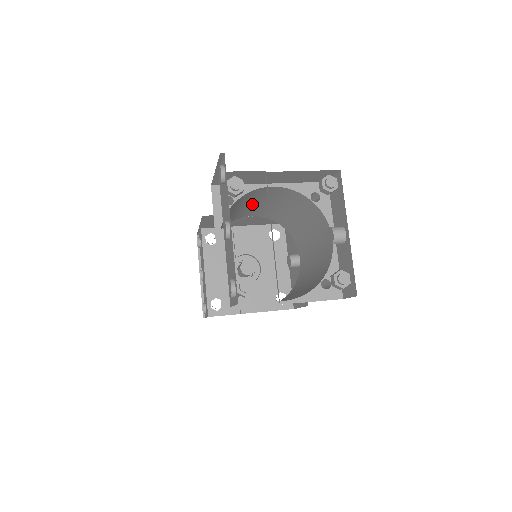
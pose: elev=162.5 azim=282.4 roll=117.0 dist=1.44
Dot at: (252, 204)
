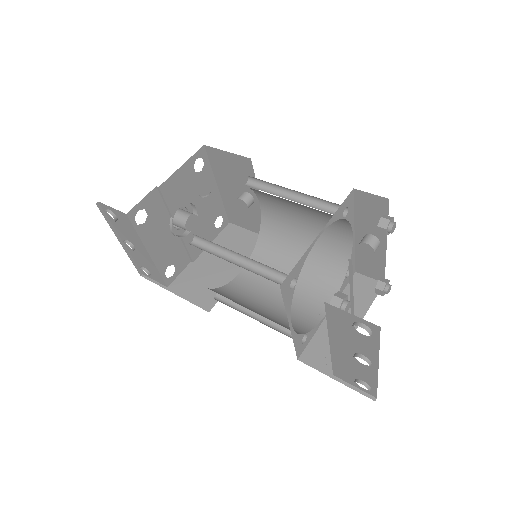
Dot at: occluded
